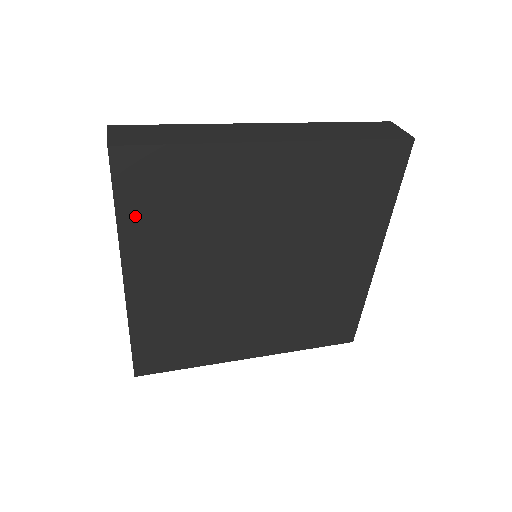
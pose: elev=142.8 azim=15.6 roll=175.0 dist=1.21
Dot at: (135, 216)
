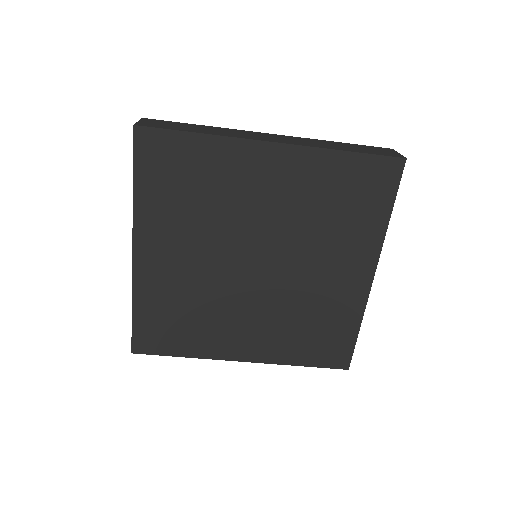
Dot at: (149, 191)
